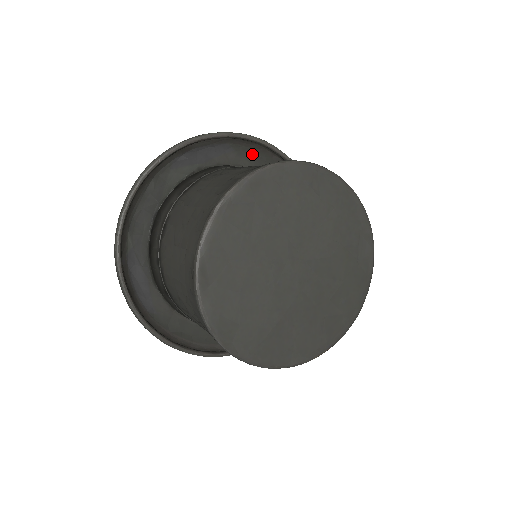
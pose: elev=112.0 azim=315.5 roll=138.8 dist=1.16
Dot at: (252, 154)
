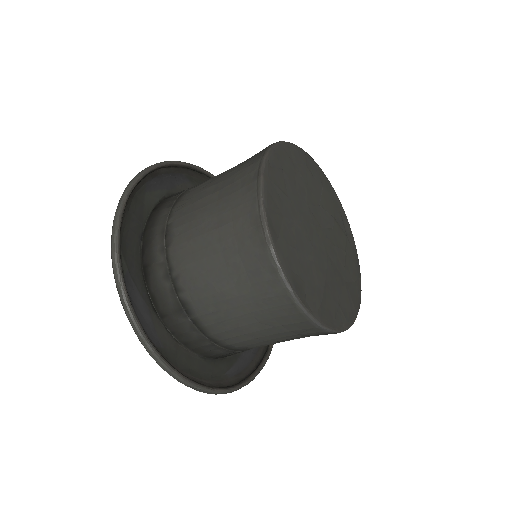
Dot at: occluded
